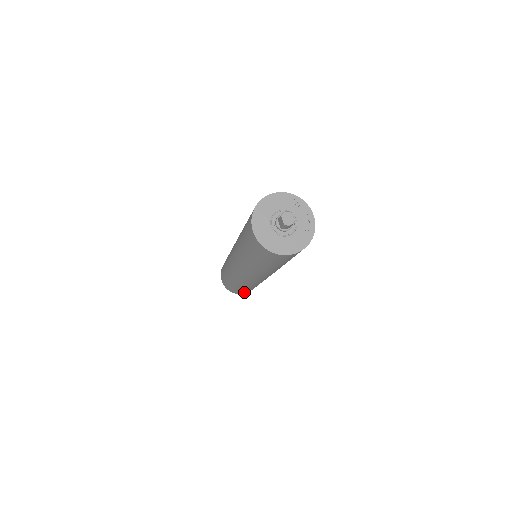
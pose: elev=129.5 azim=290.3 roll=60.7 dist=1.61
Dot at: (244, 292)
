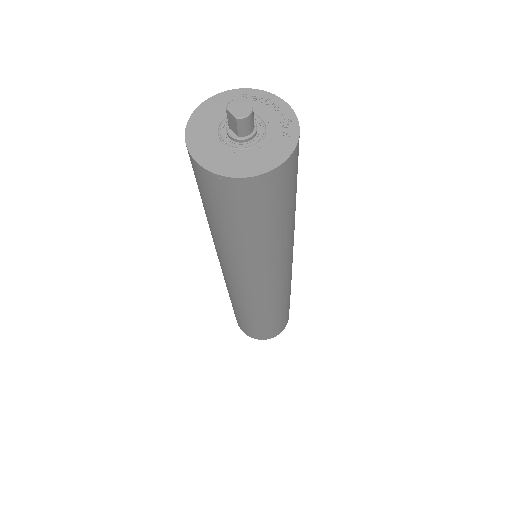
Dot at: (275, 331)
